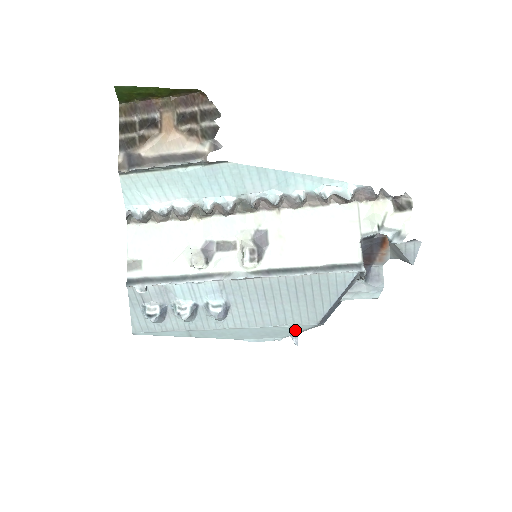
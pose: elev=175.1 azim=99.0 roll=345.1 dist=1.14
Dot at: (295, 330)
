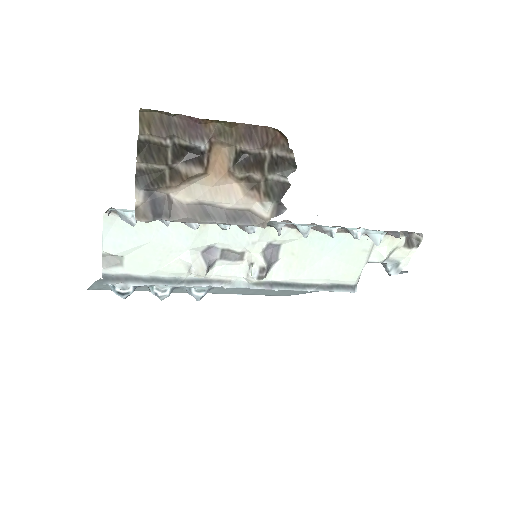
Dot at: occluded
